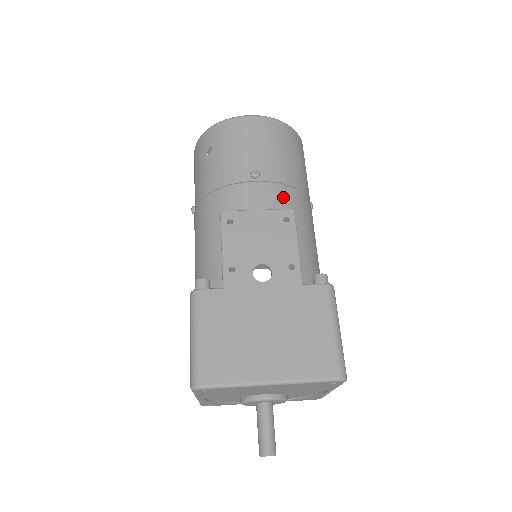
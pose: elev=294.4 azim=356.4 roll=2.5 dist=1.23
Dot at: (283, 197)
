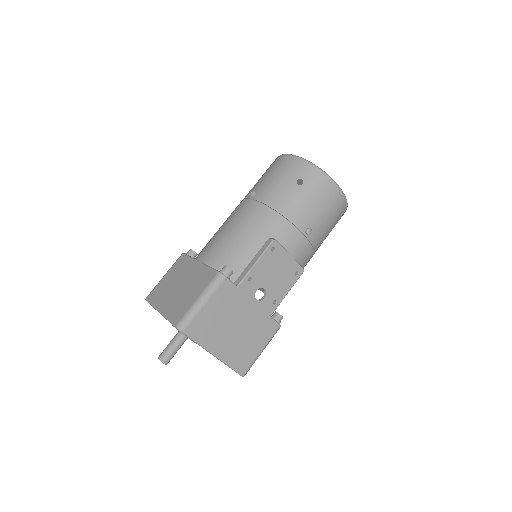
Dot at: (306, 256)
